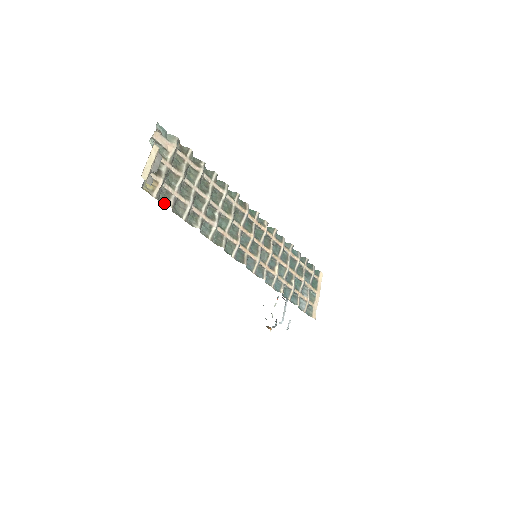
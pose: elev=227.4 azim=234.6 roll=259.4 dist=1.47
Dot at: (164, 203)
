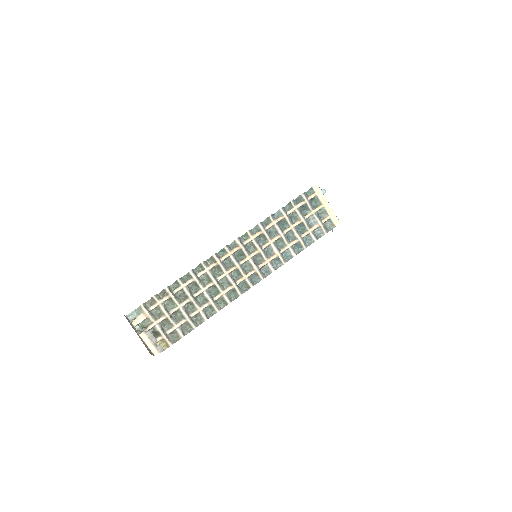
Dot at: (178, 338)
